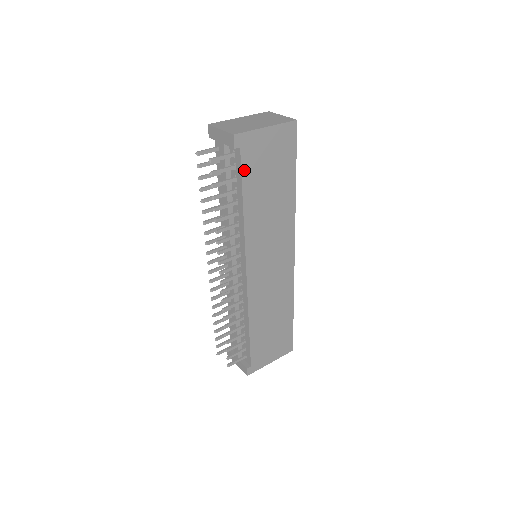
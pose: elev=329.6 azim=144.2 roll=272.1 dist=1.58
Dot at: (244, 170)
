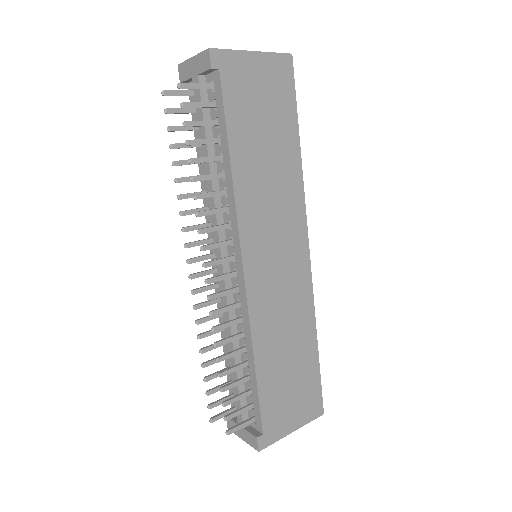
Dot at: (227, 104)
